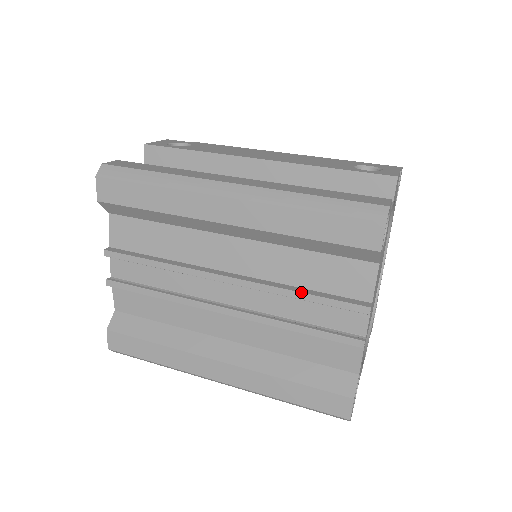
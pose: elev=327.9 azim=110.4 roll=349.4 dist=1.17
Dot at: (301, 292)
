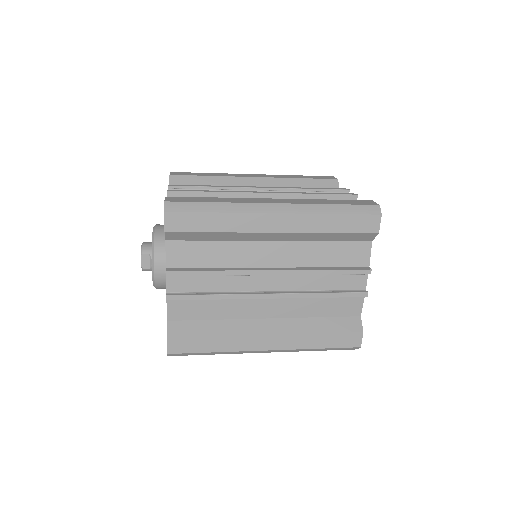
Dot at: (310, 188)
